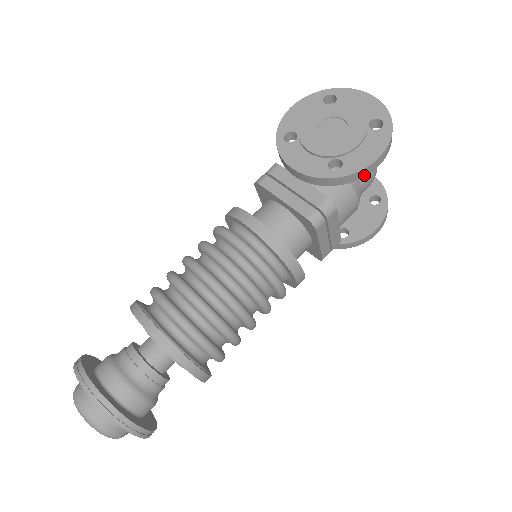
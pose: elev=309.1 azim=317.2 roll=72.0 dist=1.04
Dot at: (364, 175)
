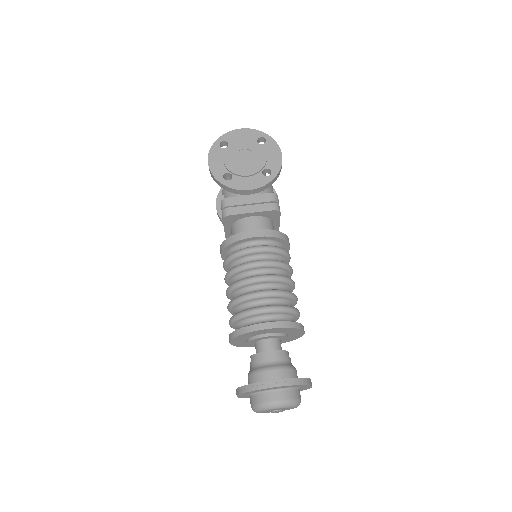
Dot at: (281, 168)
